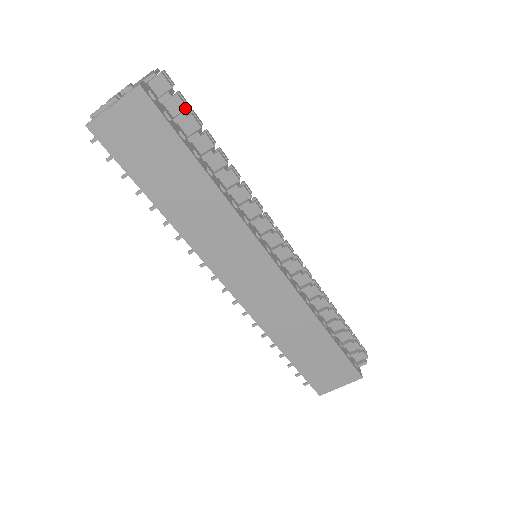
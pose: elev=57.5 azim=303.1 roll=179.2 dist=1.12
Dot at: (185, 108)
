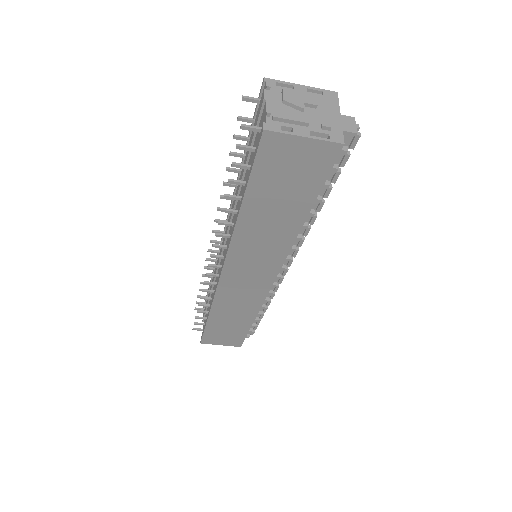
Dot at: (342, 166)
